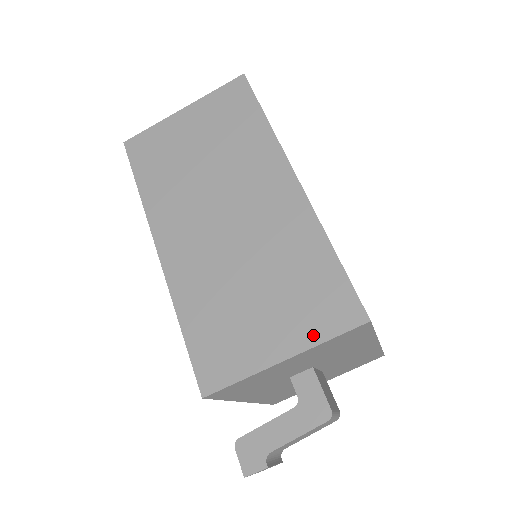
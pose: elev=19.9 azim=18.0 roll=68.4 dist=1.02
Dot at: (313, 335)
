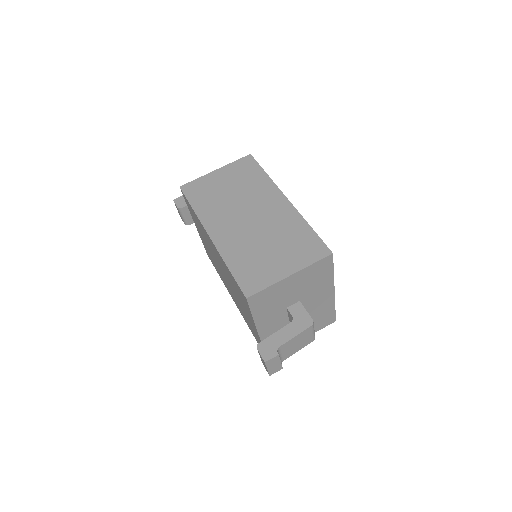
Dot at: (304, 262)
